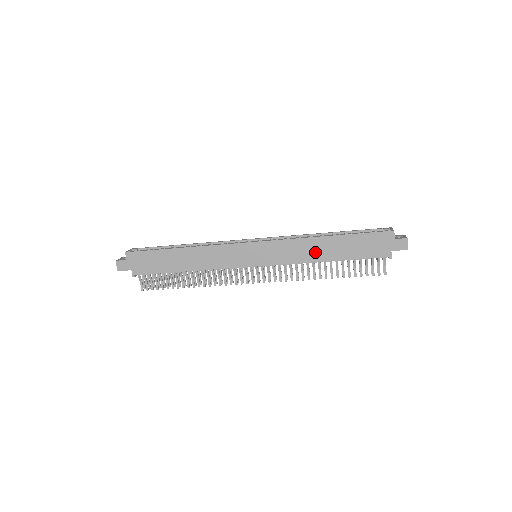
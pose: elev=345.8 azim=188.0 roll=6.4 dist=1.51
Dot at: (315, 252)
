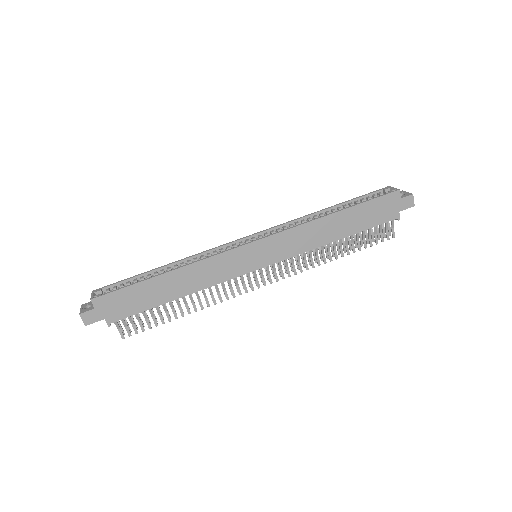
Dot at: (324, 234)
